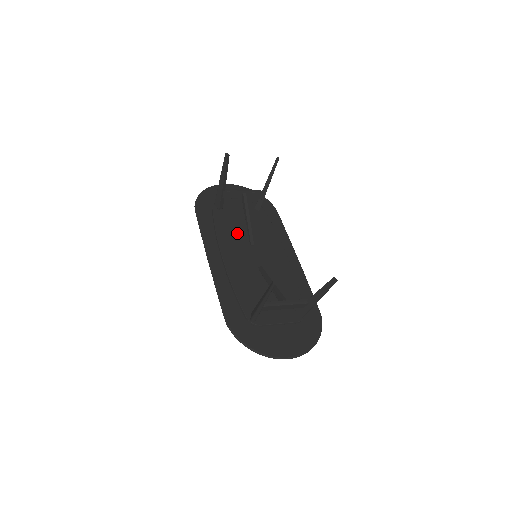
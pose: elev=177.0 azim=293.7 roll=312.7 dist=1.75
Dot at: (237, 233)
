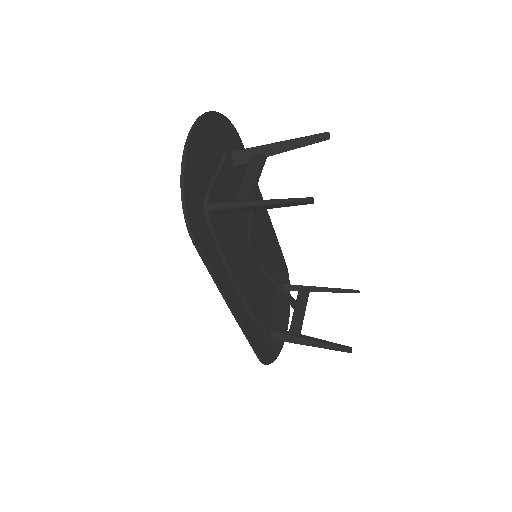
Dot at: (238, 239)
